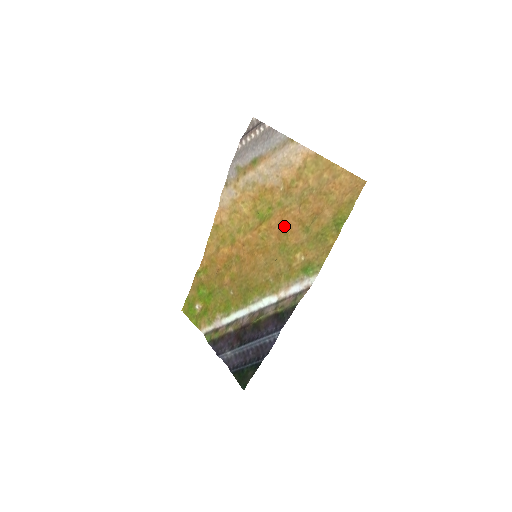
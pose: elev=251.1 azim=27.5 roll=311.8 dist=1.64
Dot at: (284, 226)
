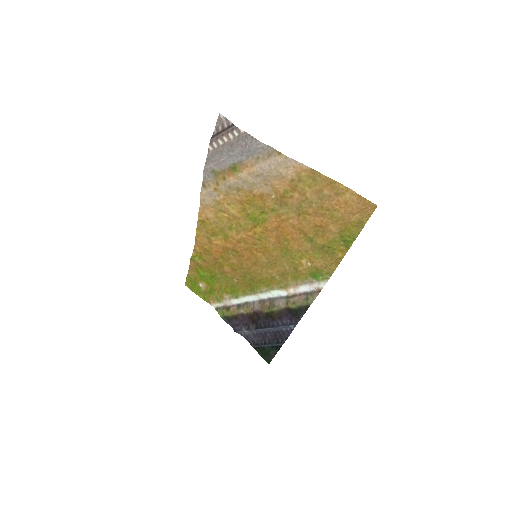
Dot at: (283, 232)
